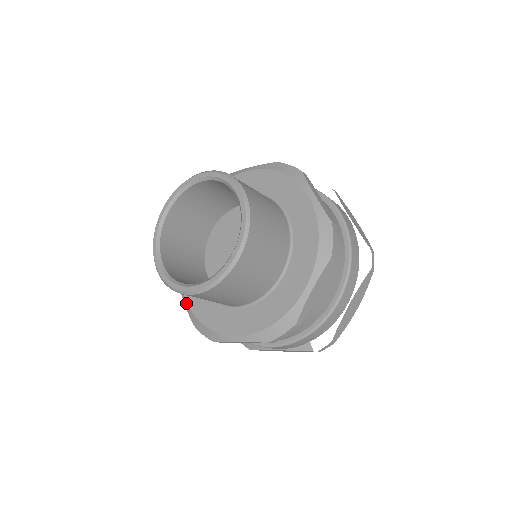
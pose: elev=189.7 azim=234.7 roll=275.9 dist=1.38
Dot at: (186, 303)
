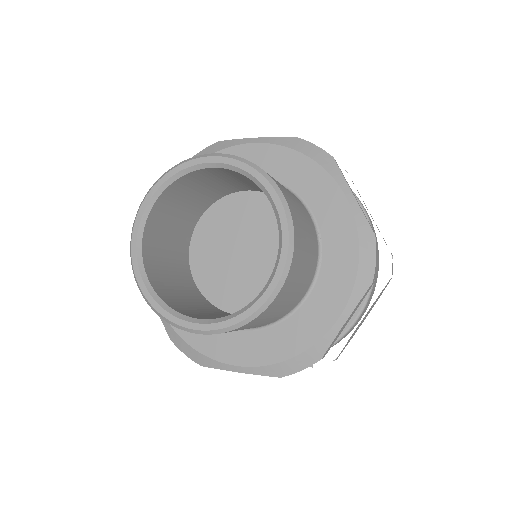
Dot at: occluded
